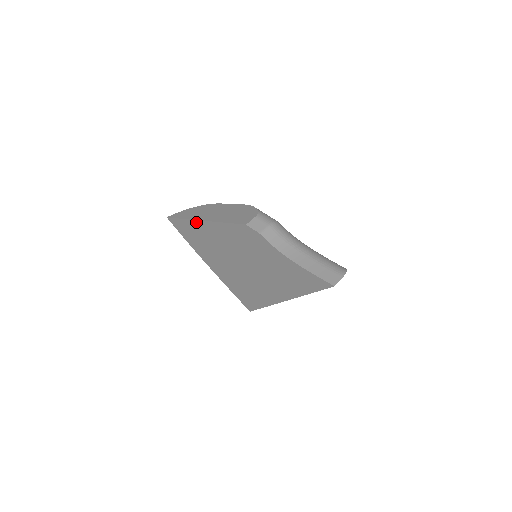
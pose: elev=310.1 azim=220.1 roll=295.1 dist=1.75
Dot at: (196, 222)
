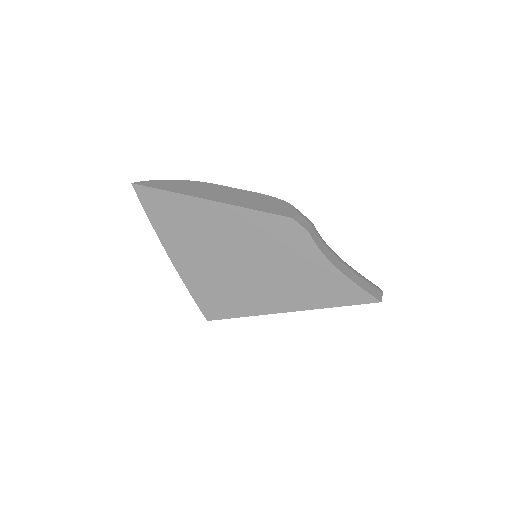
Dot at: (194, 200)
